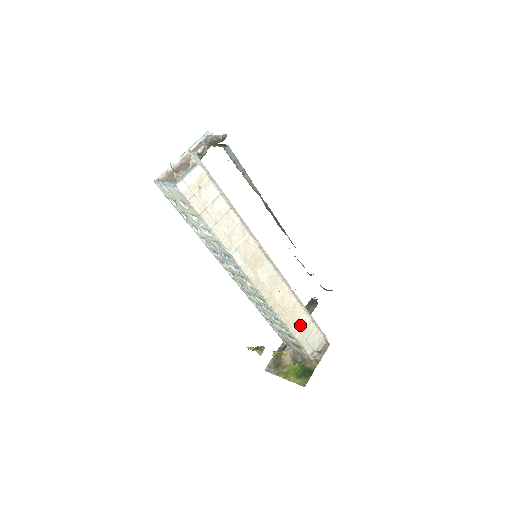
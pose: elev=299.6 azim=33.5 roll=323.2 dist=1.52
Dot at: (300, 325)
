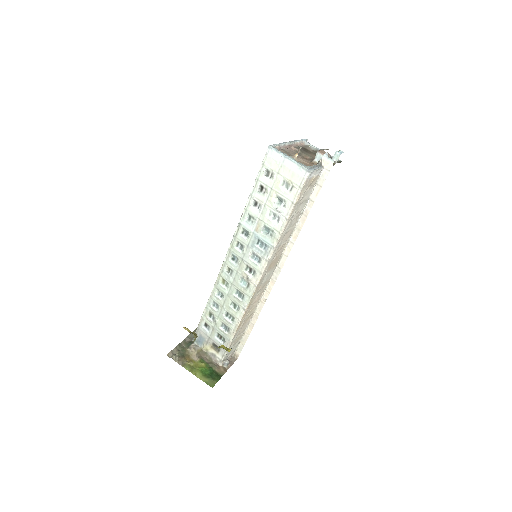
Dot at: (240, 332)
